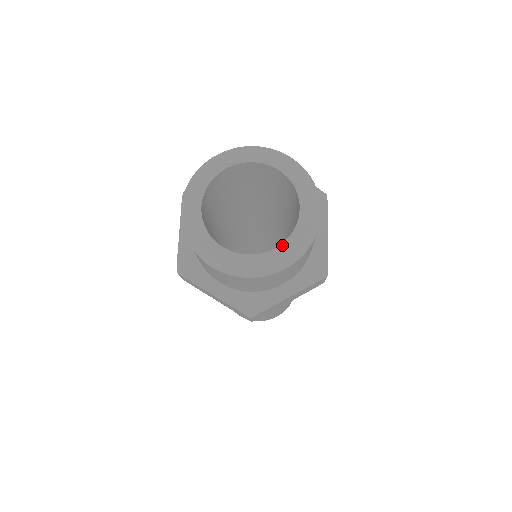
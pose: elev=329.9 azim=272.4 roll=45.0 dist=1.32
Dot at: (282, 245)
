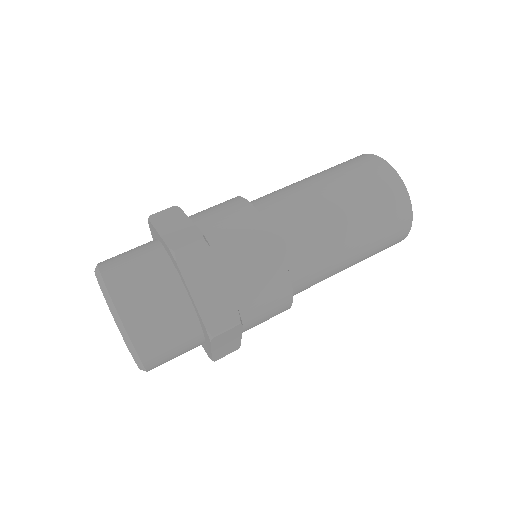
Dot at: occluded
